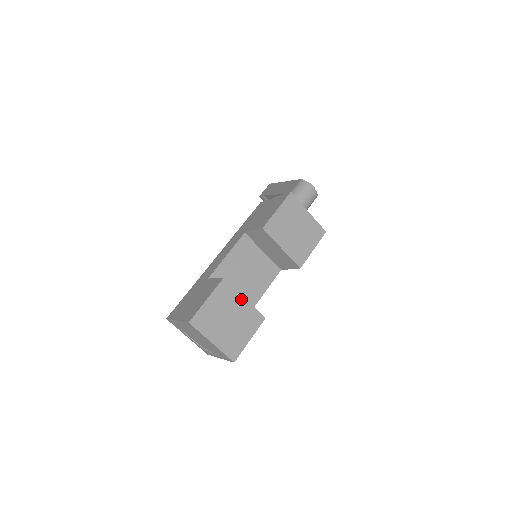
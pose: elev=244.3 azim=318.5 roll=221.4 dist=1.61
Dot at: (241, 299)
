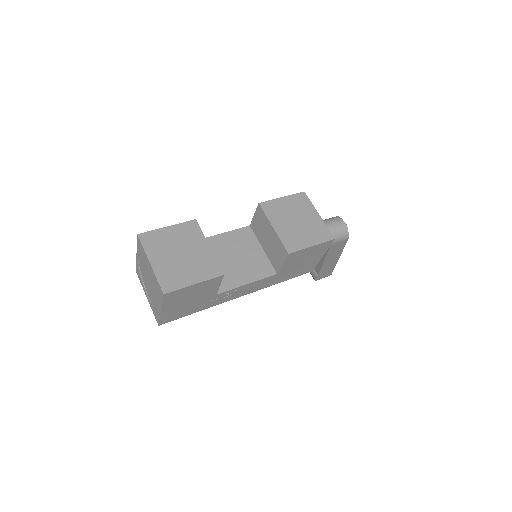
Dot at: (204, 245)
